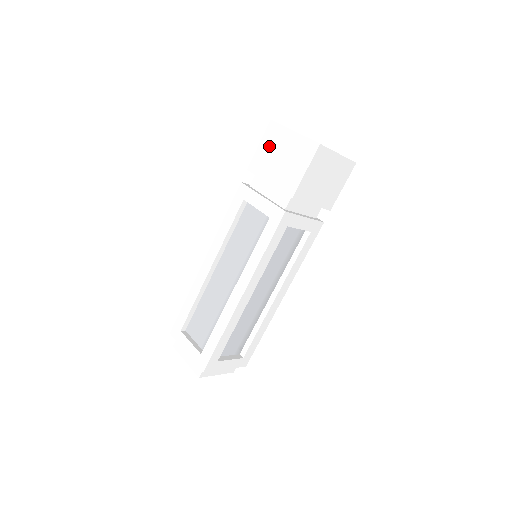
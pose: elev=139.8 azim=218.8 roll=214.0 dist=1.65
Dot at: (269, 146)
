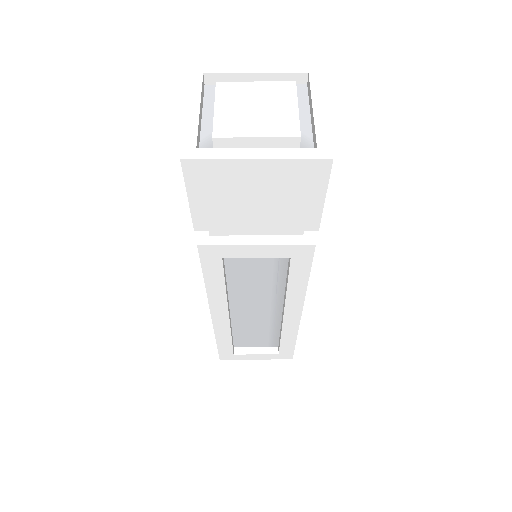
Dot at: (215, 194)
